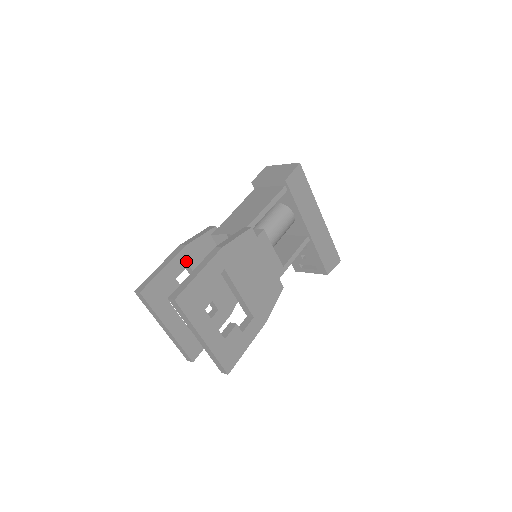
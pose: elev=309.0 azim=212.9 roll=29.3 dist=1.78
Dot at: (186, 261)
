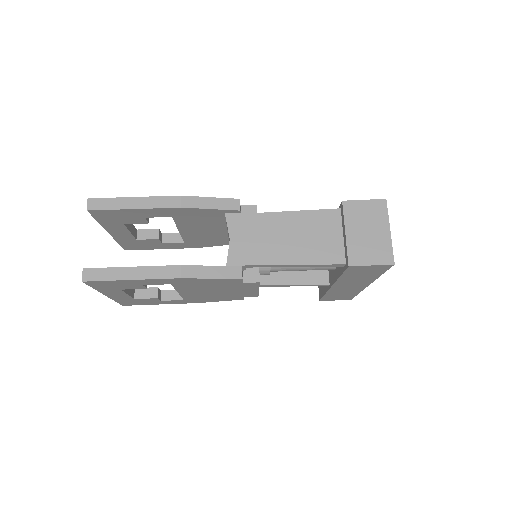
Dot at: (171, 214)
